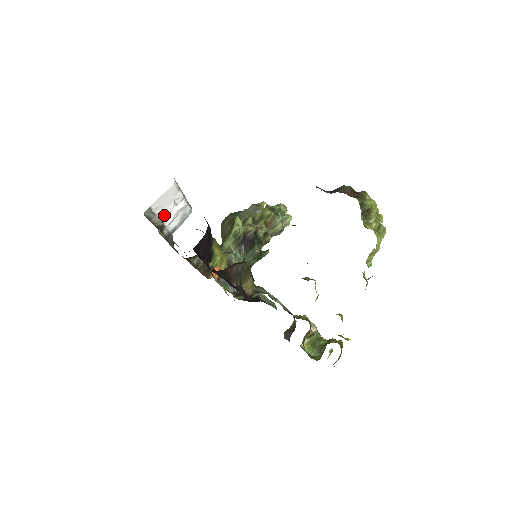
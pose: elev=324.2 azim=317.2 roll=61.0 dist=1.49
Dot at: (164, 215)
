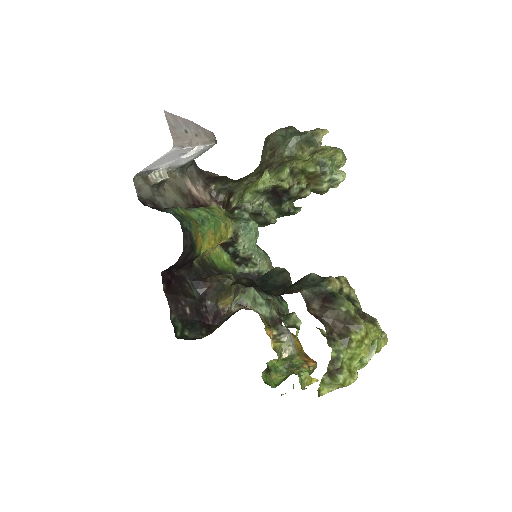
Dot at: (168, 164)
